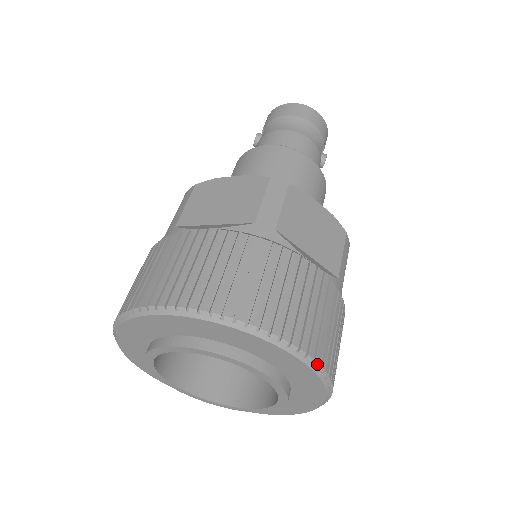
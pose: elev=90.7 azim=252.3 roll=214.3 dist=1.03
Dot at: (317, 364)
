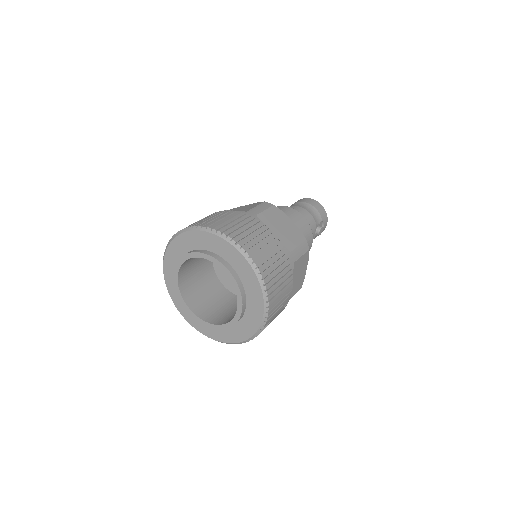
Dot at: (256, 266)
